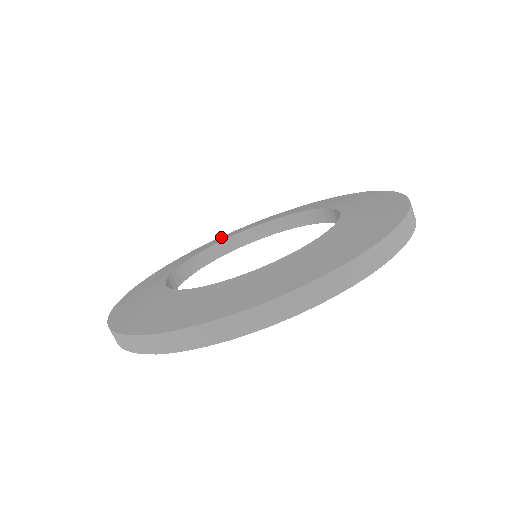
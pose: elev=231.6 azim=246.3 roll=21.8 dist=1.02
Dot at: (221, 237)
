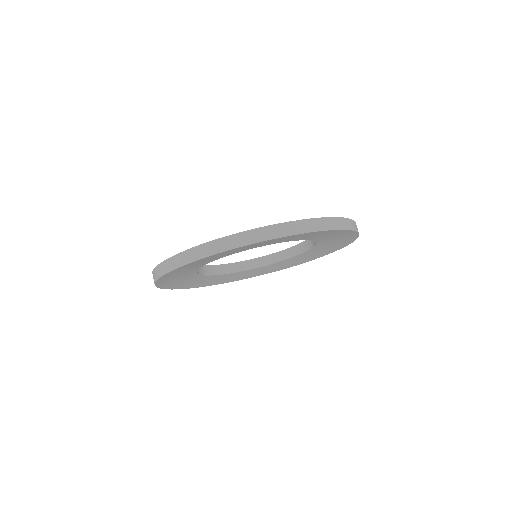
Dot at: occluded
